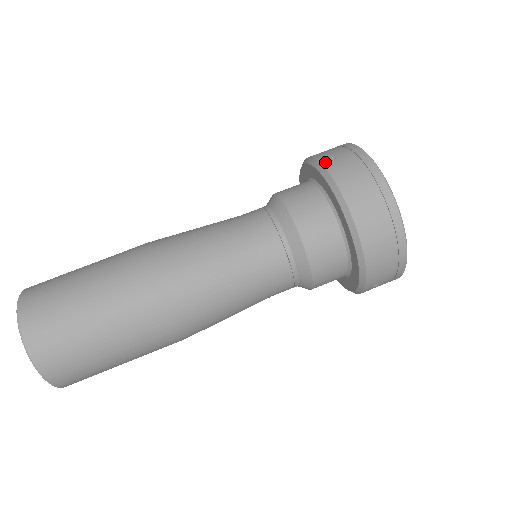
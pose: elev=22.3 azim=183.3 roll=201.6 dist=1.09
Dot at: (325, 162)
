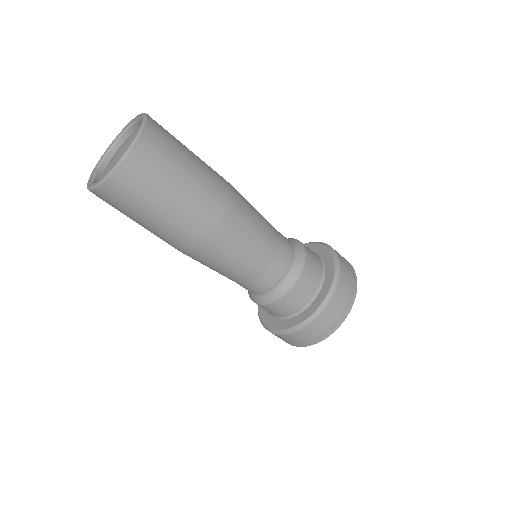
Dot at: (335, 250)
